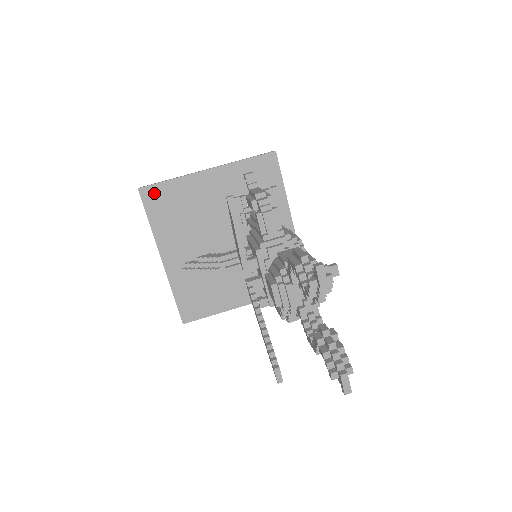
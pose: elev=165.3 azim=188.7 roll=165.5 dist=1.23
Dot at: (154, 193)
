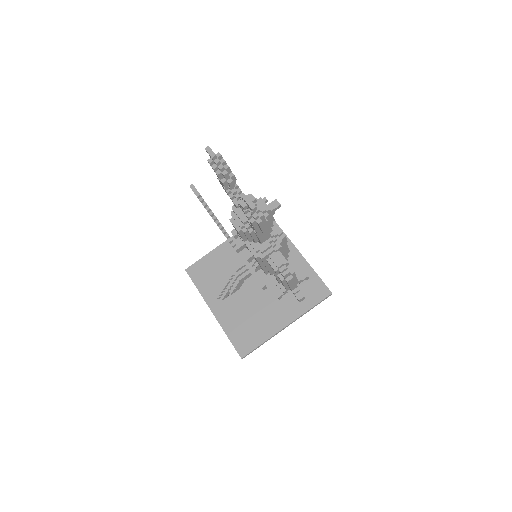
Dot at: (196, 268)
